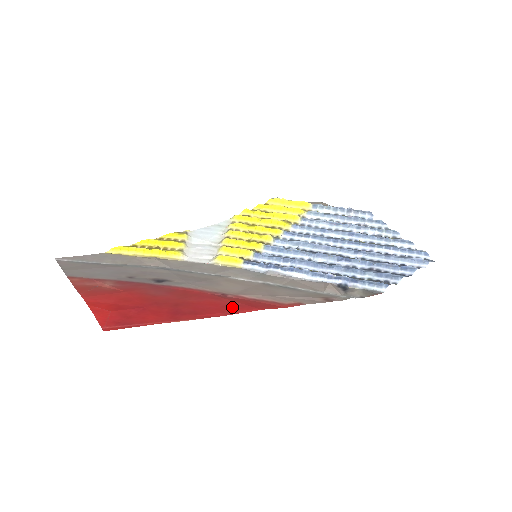
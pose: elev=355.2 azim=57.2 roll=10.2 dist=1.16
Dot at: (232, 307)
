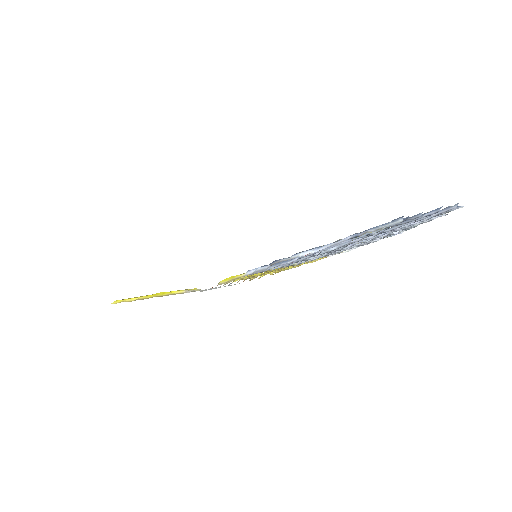
Dot at: occluded
